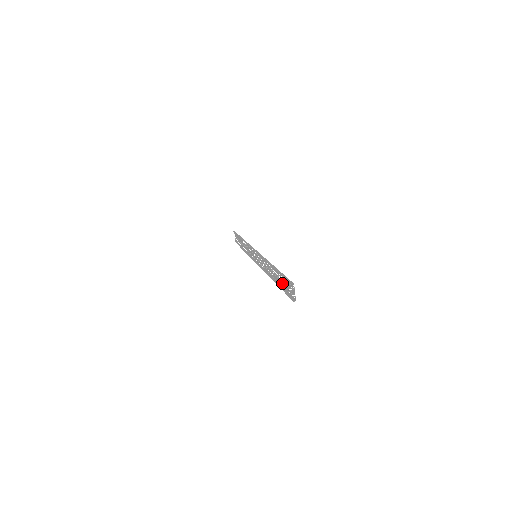
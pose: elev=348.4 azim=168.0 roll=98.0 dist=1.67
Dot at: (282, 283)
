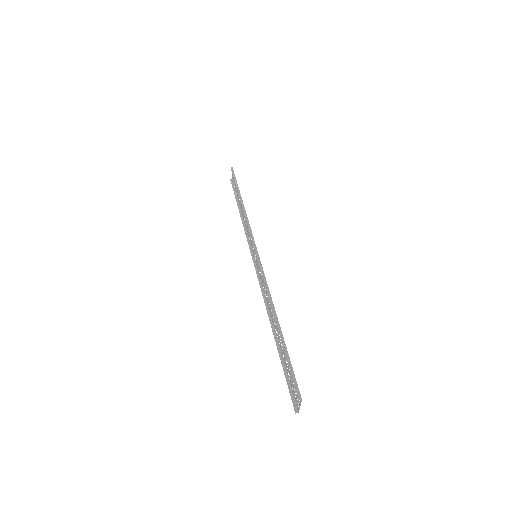
Dot at: (285, 359)
